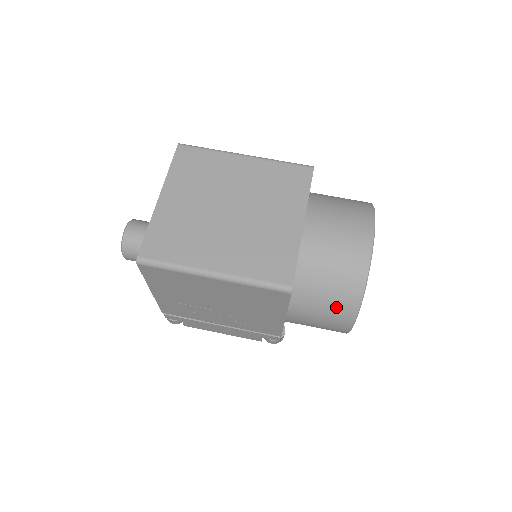
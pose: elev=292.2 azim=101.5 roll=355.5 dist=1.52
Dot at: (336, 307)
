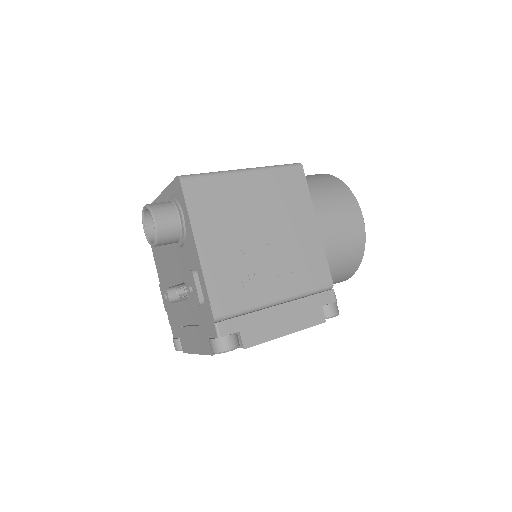
Dot at: (337, 192)
